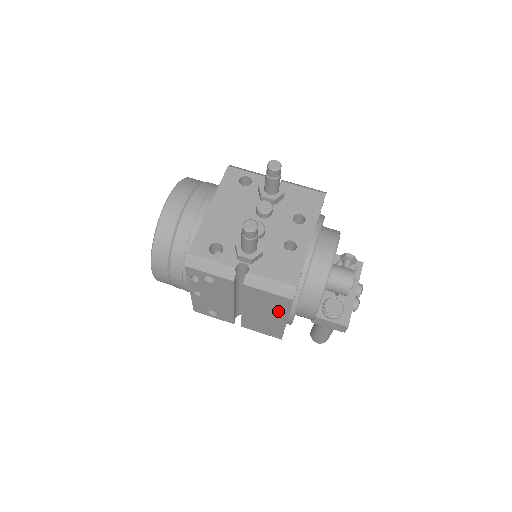
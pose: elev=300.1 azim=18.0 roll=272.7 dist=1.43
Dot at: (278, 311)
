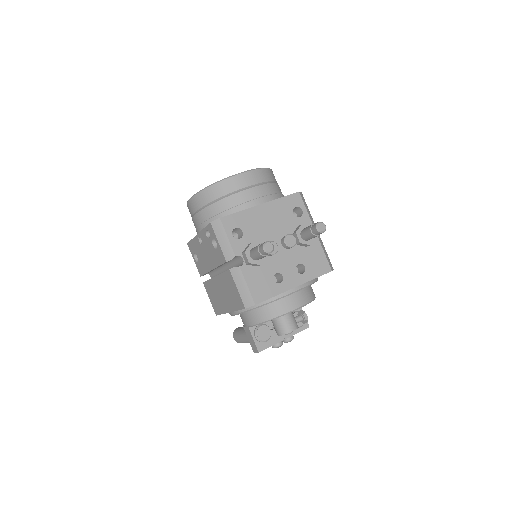
Dot at: (231, 303)
